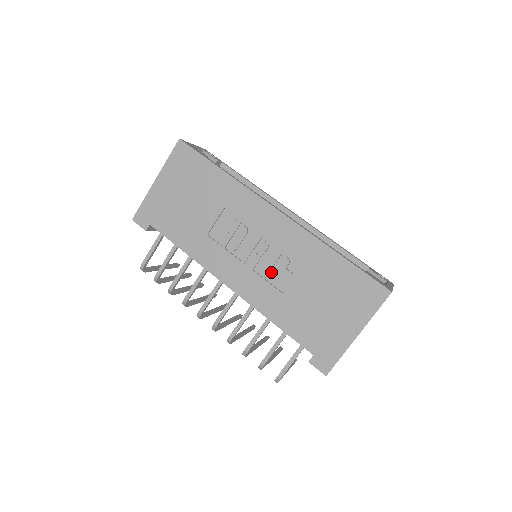
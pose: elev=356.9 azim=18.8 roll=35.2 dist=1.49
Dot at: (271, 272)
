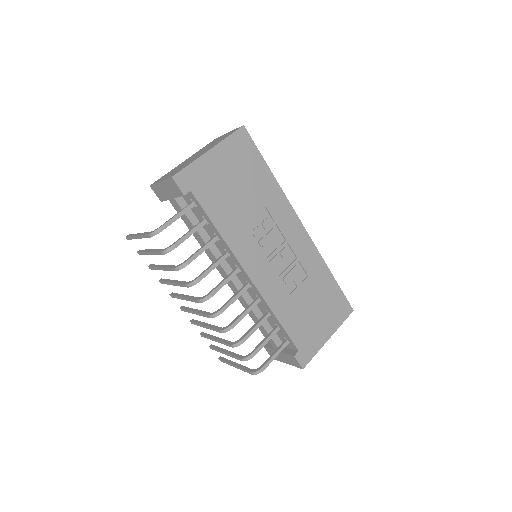
Dot at: (285, 274)
